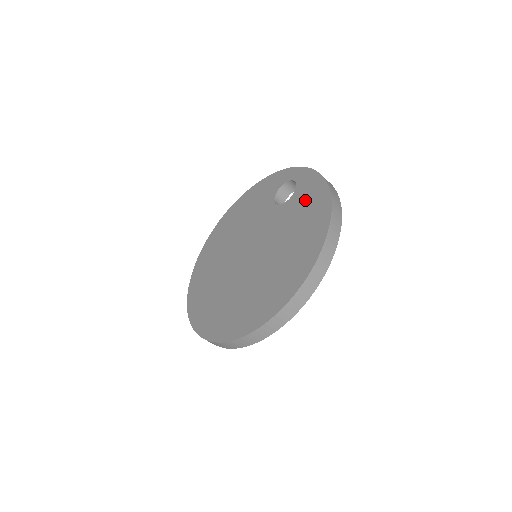
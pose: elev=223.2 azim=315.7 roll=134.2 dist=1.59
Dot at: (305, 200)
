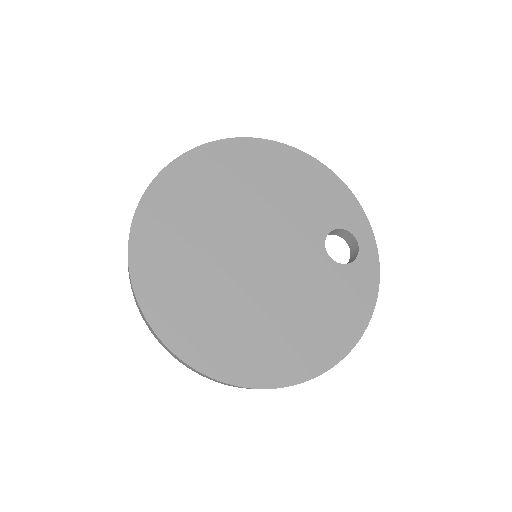
Dot at: (346, 295)
